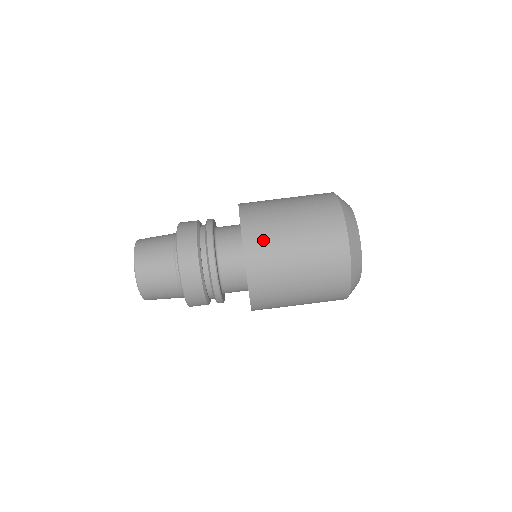
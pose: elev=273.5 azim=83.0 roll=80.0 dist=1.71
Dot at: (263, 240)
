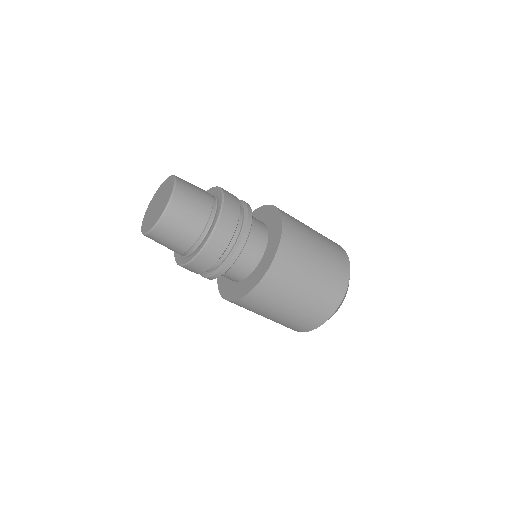
Dot at: (251, 307)
